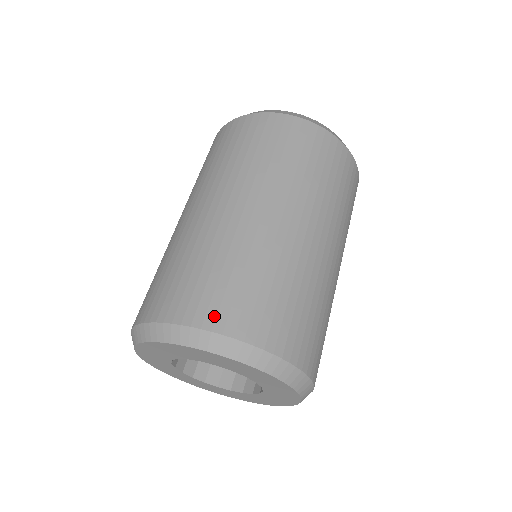
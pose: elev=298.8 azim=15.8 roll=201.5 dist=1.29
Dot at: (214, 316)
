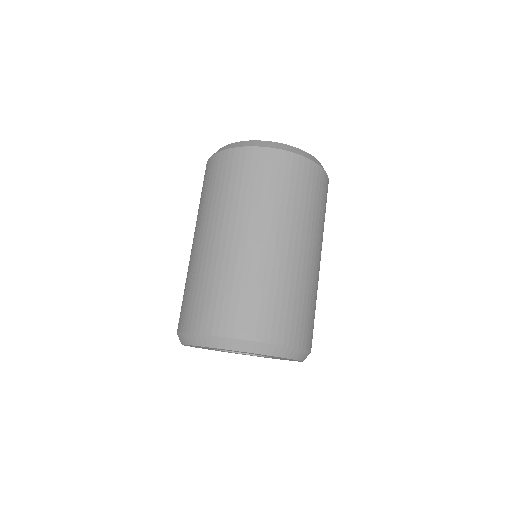
Dot at: (225, 326)
